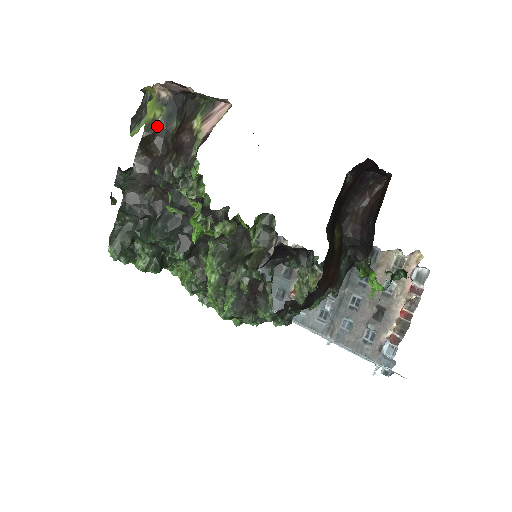
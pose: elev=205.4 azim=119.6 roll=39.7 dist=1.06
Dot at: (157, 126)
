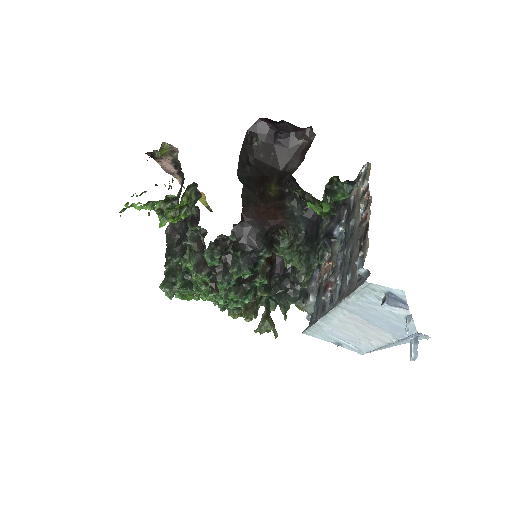
Dot at: occluded
